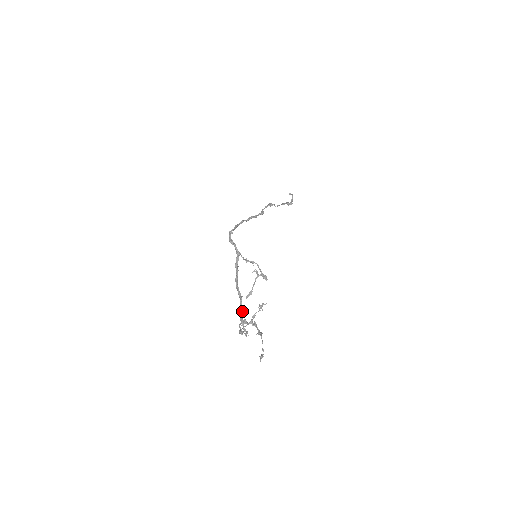
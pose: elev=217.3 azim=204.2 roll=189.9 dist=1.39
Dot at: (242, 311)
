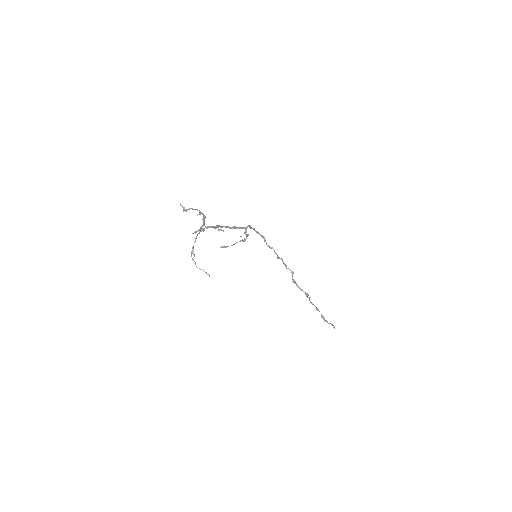
Dot at: occluded
